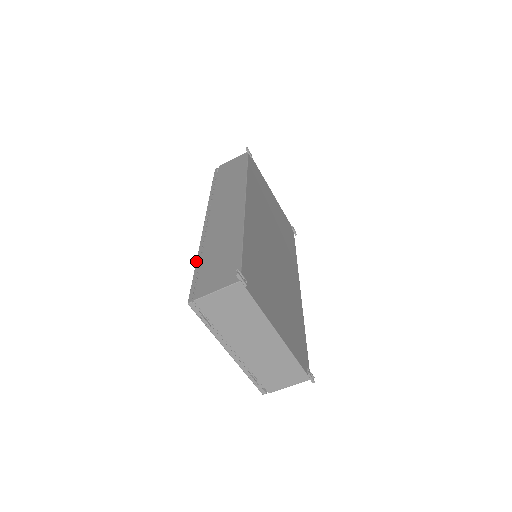
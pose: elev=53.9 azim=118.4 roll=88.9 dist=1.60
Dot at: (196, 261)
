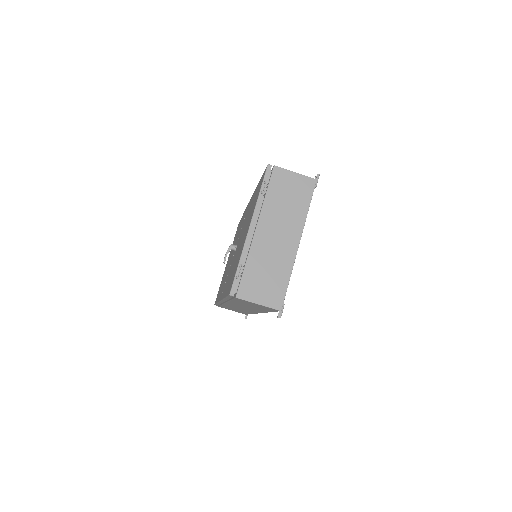
Dot at: occluded
